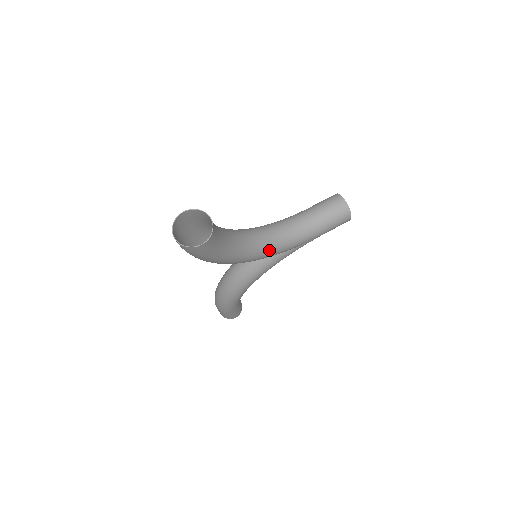
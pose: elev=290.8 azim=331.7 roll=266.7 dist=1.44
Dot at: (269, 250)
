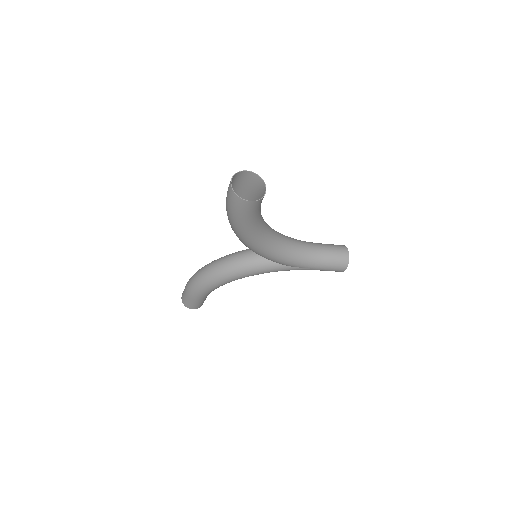
Dot at: (276, 252)
